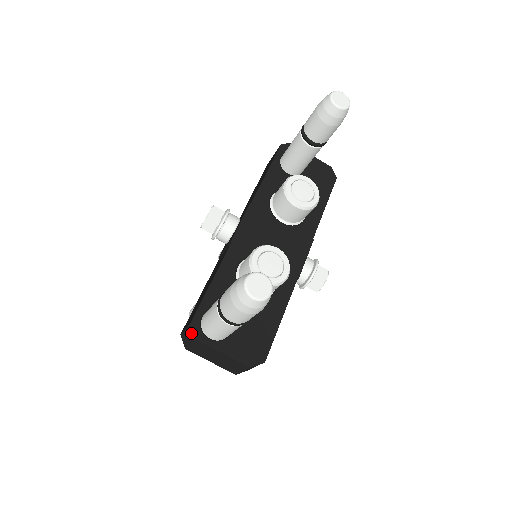
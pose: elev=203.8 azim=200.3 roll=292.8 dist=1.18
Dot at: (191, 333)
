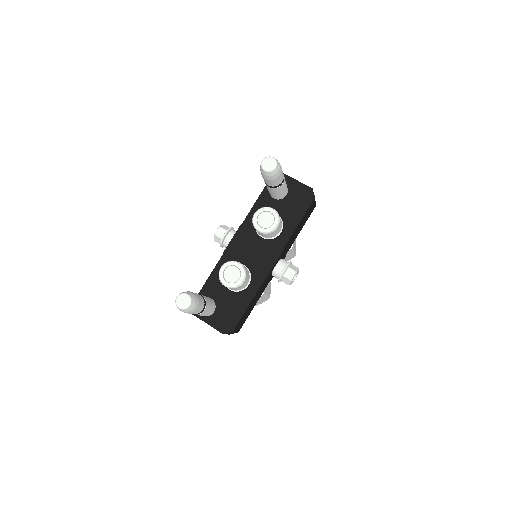
Dot at: occluded
